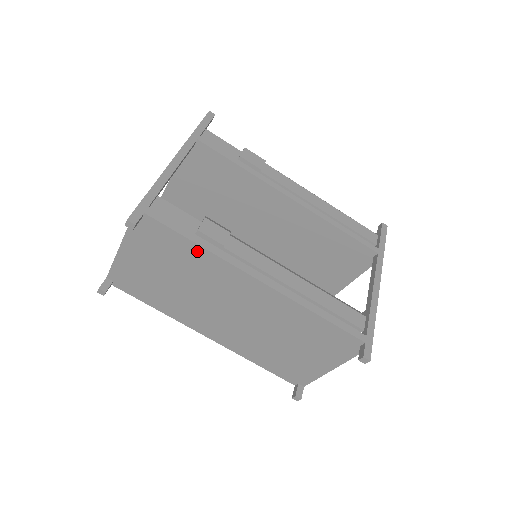
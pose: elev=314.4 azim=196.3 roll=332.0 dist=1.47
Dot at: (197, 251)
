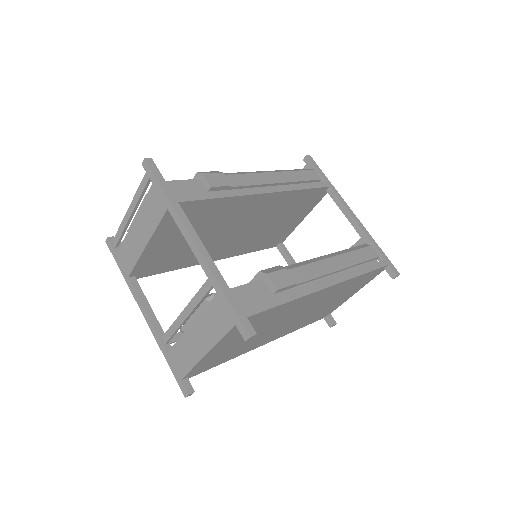
Dot at: (286, 306)
